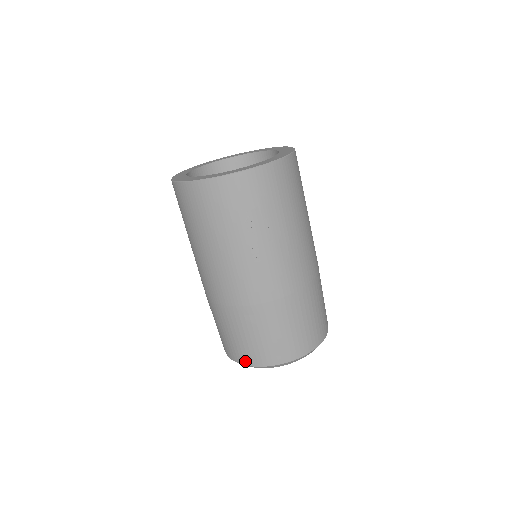
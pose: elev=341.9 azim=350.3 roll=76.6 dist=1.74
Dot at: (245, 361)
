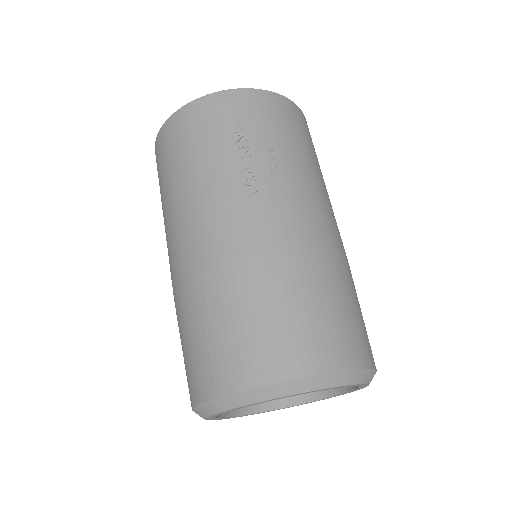
Dot at: (223, 385)
